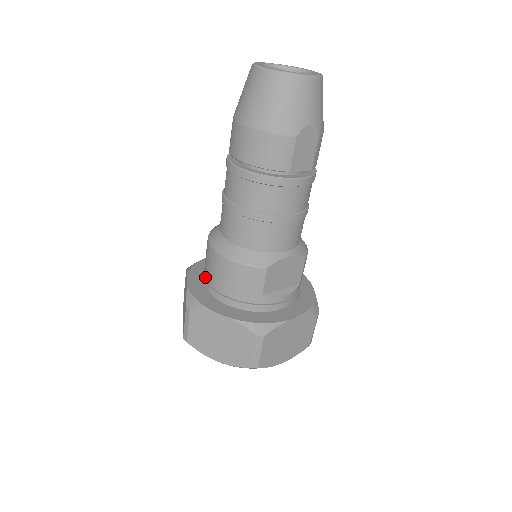
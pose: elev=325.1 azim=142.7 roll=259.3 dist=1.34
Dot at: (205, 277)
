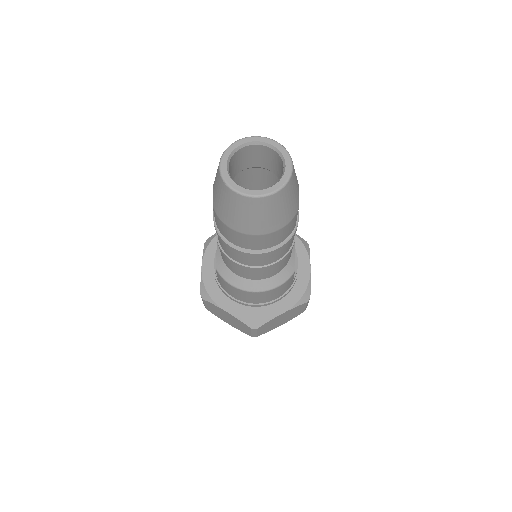
Dot at: (240, 301)
